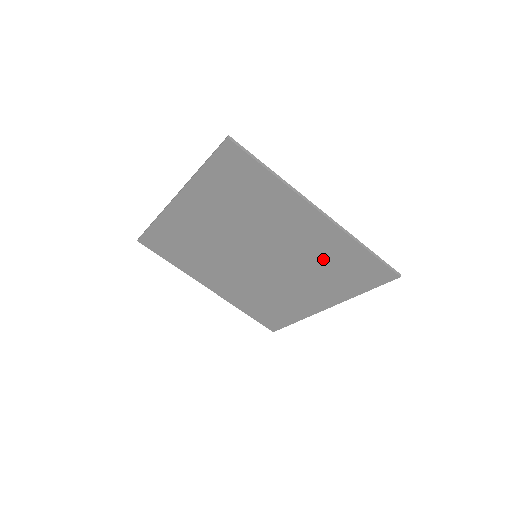
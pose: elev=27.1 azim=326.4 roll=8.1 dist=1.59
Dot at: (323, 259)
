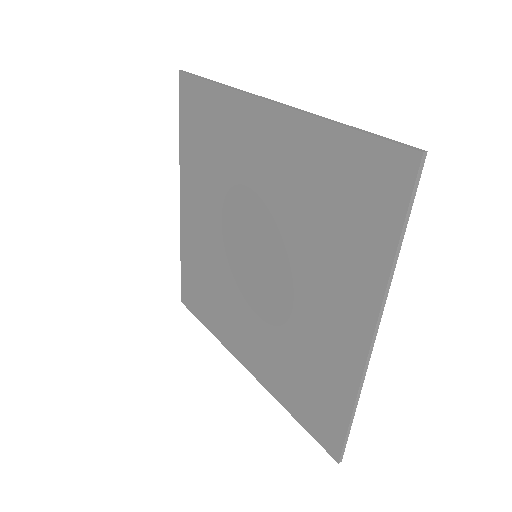
Dot at: (309, 200)
